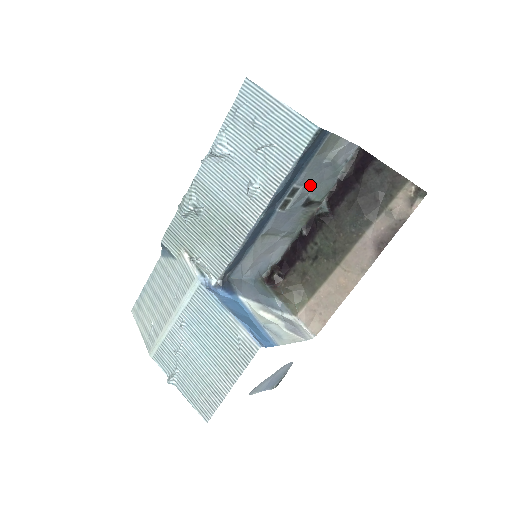
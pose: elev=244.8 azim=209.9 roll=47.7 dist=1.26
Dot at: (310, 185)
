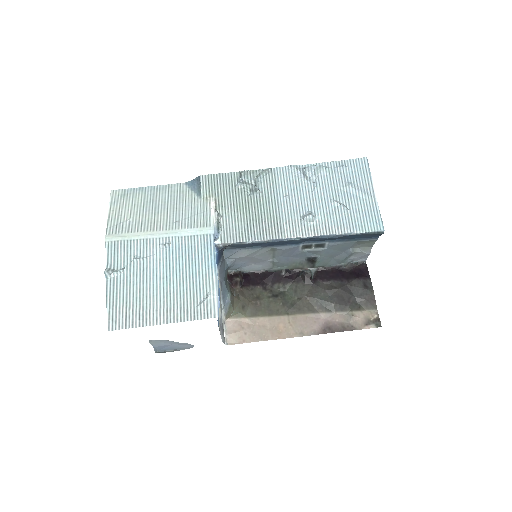
Dot at: (328, 252)
